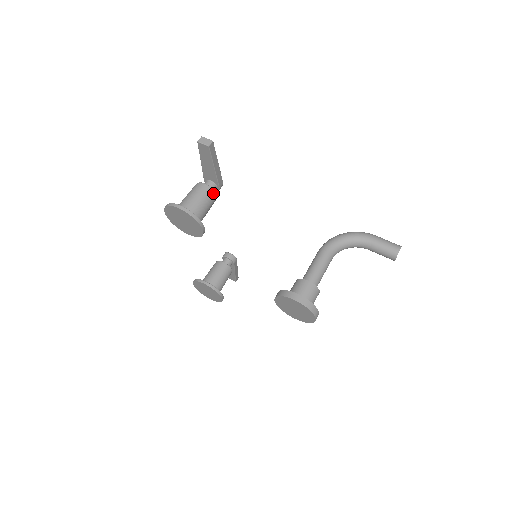
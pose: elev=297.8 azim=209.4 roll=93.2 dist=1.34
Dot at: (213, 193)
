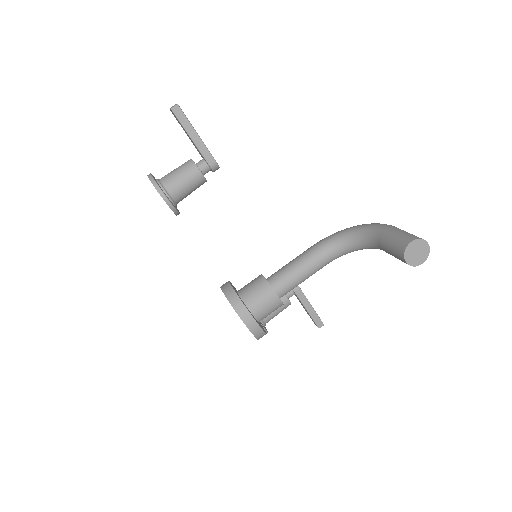
Dot at: (194, 167)
